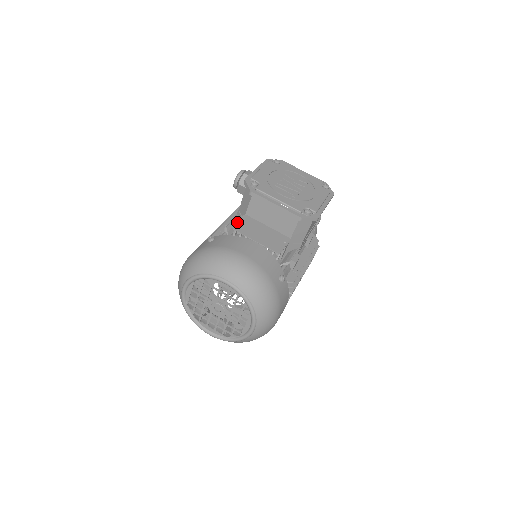
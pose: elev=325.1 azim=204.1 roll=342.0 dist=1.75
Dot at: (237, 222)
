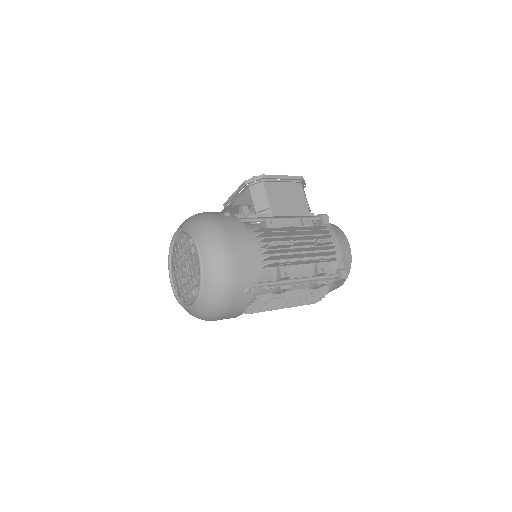
Dot at: occluded
